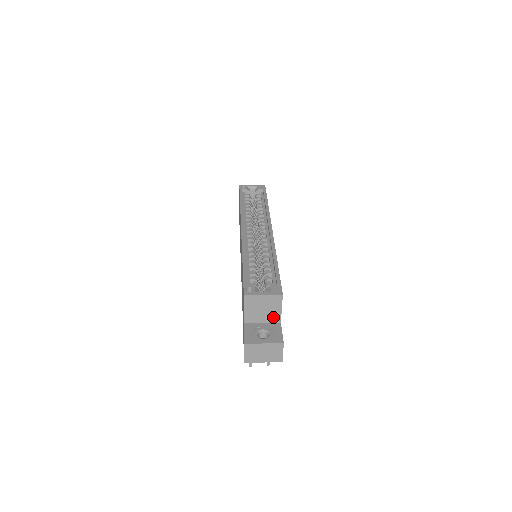
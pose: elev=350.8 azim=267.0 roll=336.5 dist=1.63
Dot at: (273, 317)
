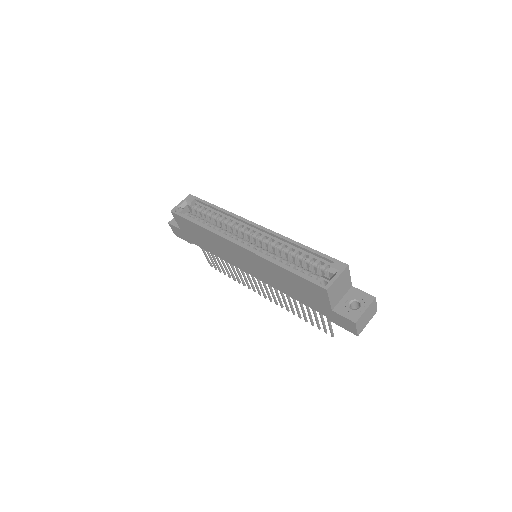
Dot at: (347, 287)
